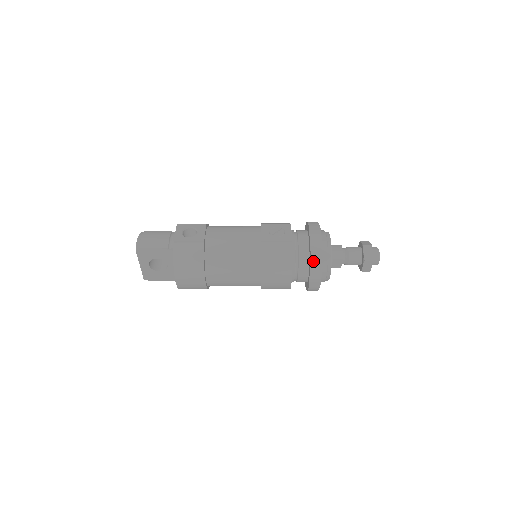
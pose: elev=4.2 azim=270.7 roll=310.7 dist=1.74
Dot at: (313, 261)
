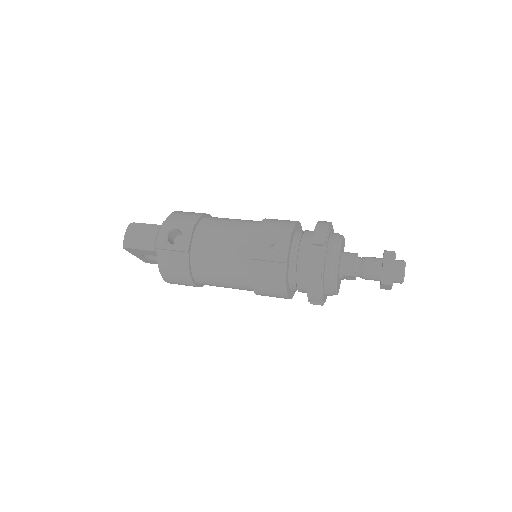
Dot at: (310, 288)
